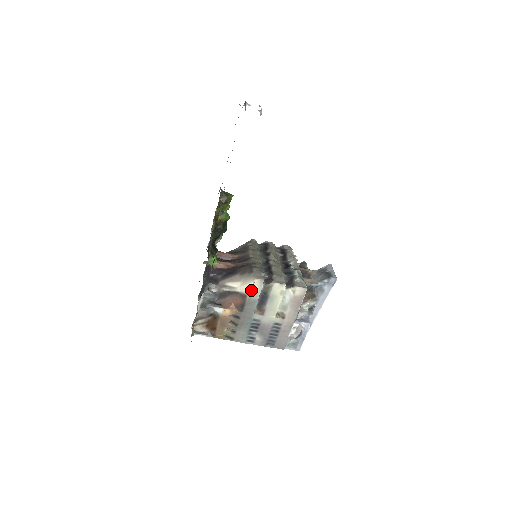
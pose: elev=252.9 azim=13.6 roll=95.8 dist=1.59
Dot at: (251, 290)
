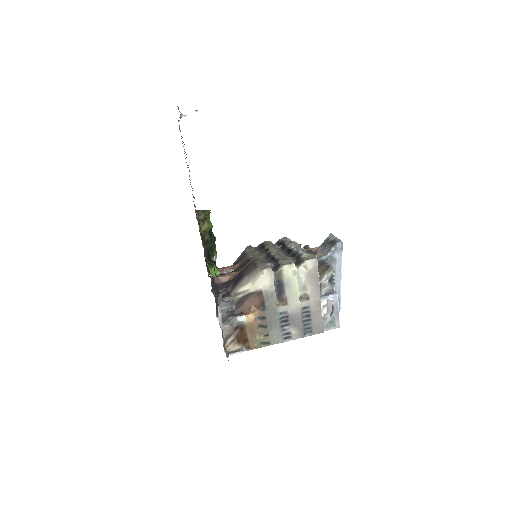
Dot at: (264, 284)
